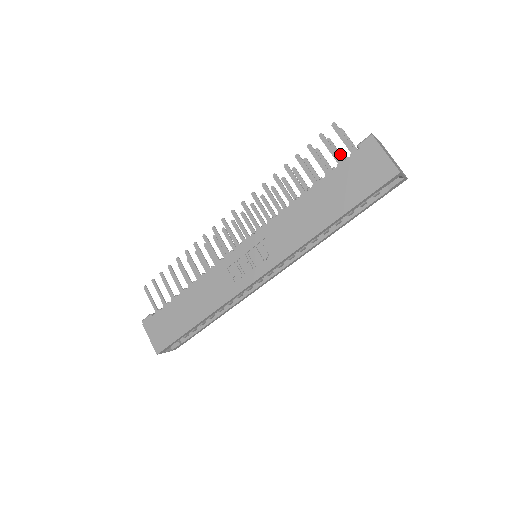
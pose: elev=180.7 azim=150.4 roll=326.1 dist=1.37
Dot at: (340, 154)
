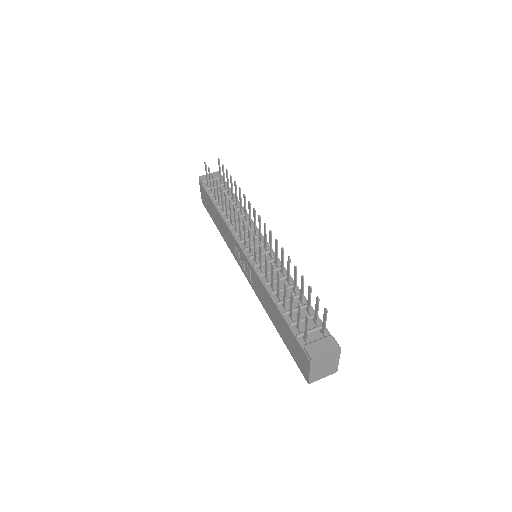
Dot at: (317, 313)
